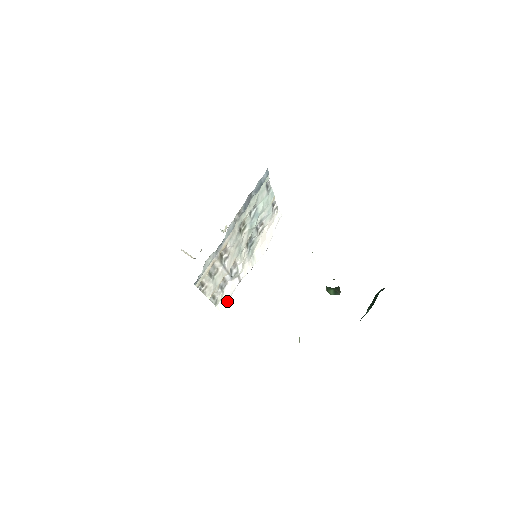
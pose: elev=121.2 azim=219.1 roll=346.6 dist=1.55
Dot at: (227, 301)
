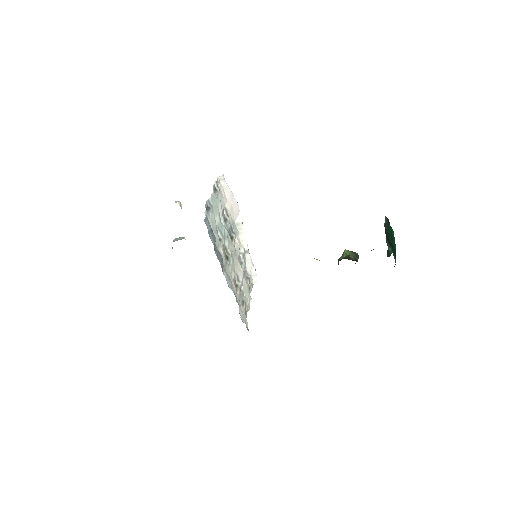
Dot at: (255, 271)
